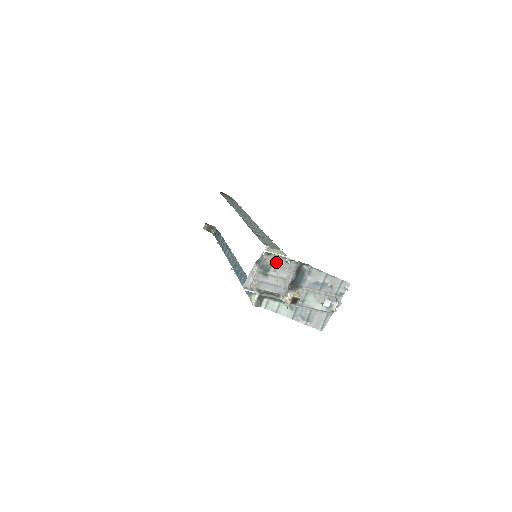
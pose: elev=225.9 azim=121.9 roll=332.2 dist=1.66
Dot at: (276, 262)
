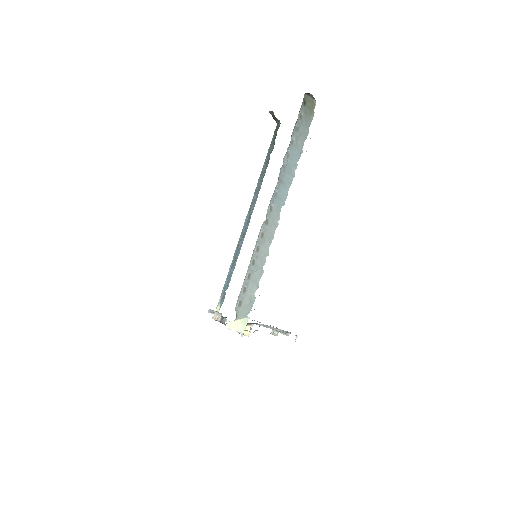
Dot at: occluded
